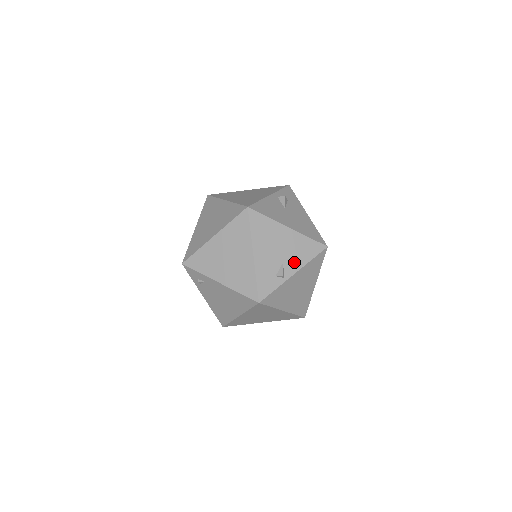
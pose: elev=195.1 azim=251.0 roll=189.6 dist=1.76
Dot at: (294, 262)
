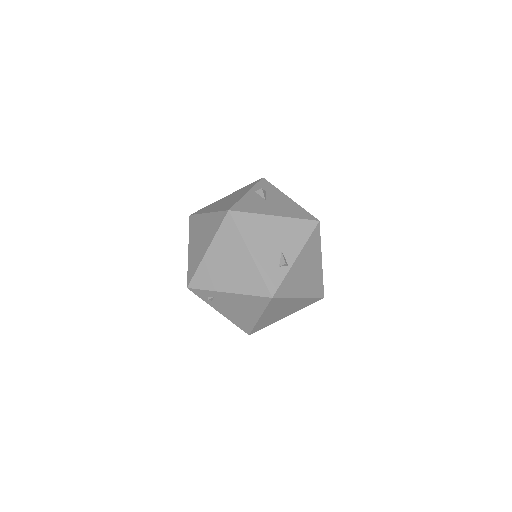
Dot at: (292, 247)
